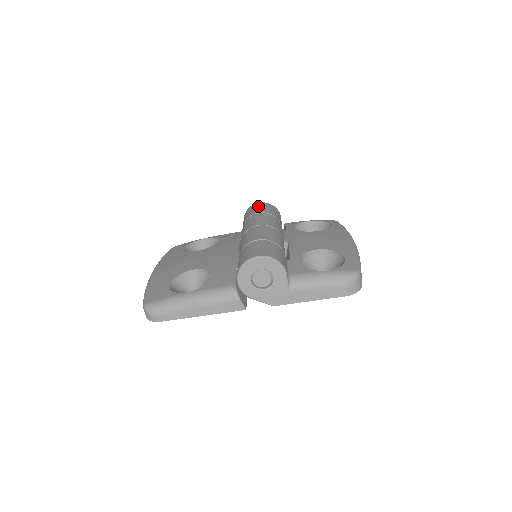
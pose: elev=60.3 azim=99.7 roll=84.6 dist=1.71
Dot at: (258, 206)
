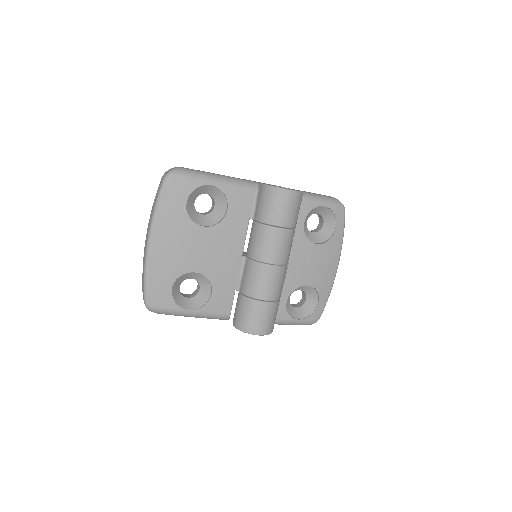
Dot at: (286, 205)
